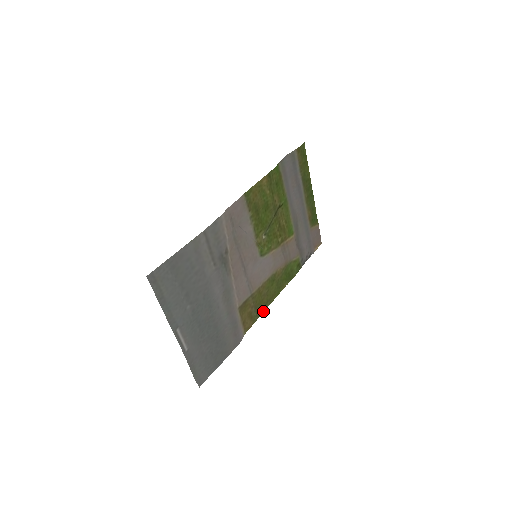
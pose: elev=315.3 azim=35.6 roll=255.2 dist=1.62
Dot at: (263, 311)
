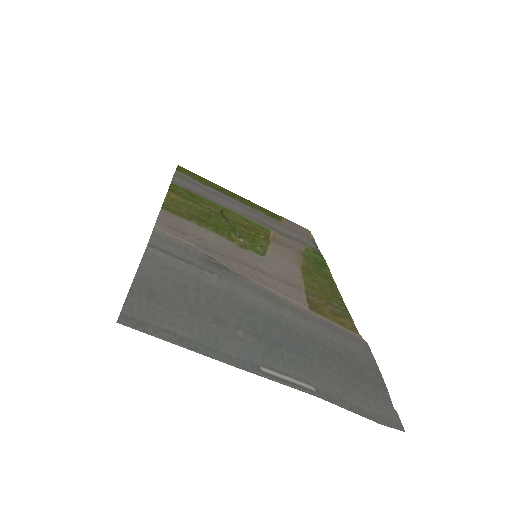
Dot at: (343, 305)
